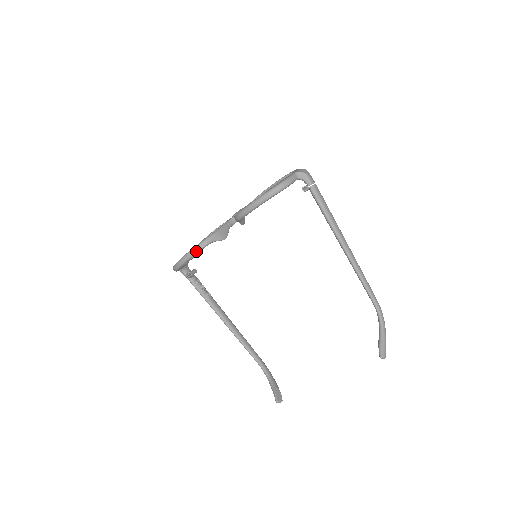
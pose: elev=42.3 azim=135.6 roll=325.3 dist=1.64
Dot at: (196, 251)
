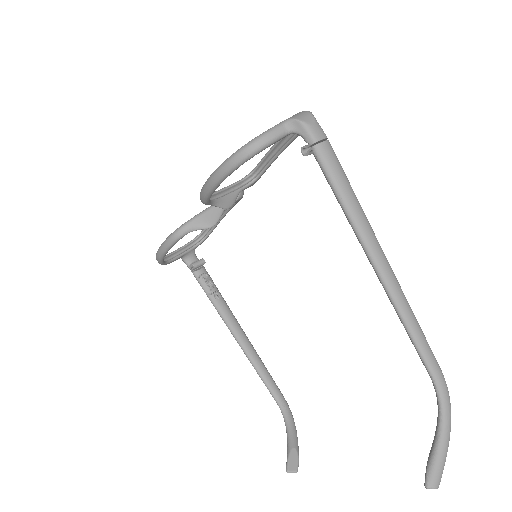
Dot at: (168, 244)
